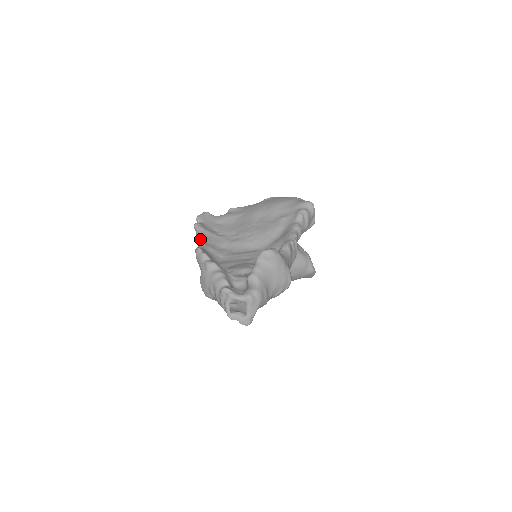
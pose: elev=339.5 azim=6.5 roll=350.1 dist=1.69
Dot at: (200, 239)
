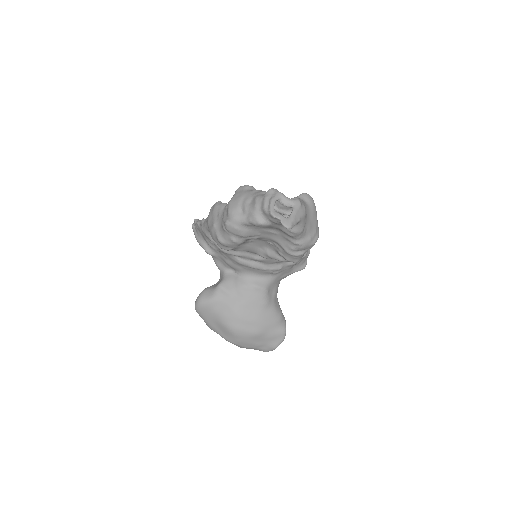
Dot at: occluded
